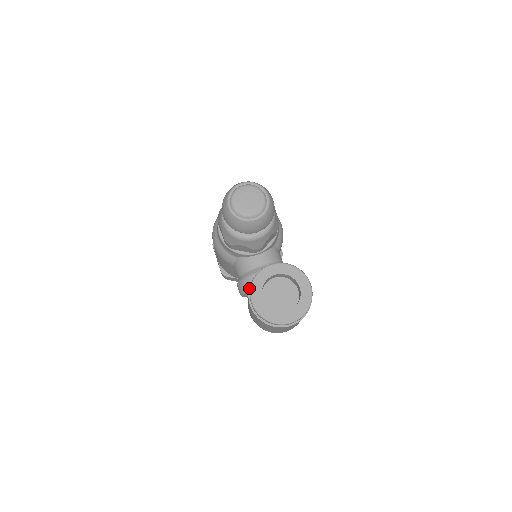
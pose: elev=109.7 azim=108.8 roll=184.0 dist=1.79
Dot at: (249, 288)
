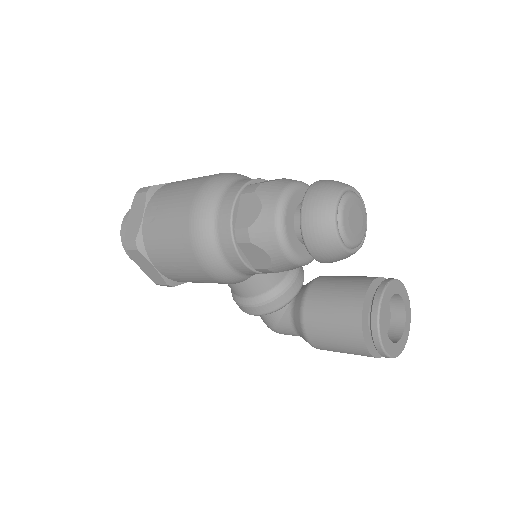
Dot at: (362, 331)
